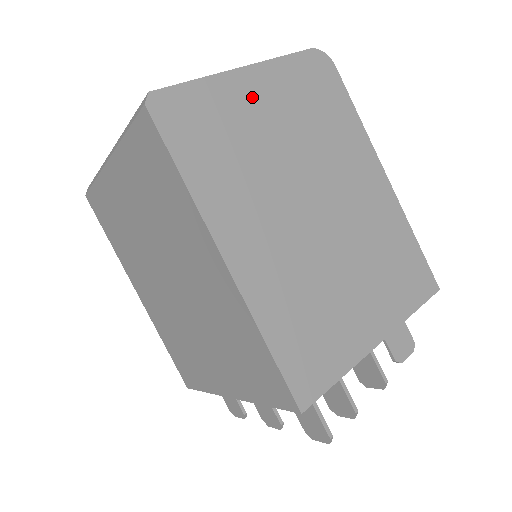
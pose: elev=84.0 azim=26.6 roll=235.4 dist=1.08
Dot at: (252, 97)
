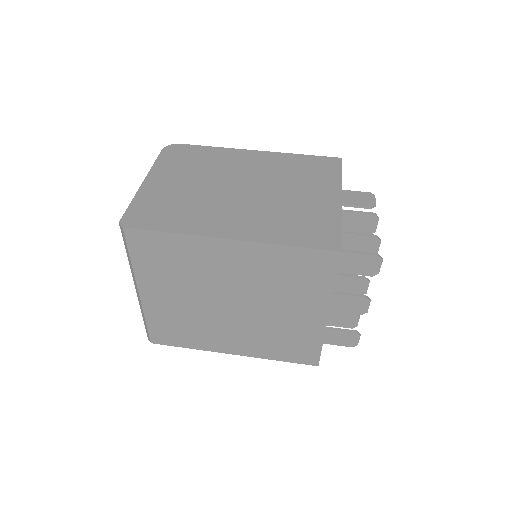
Dot at: (161, 185)
